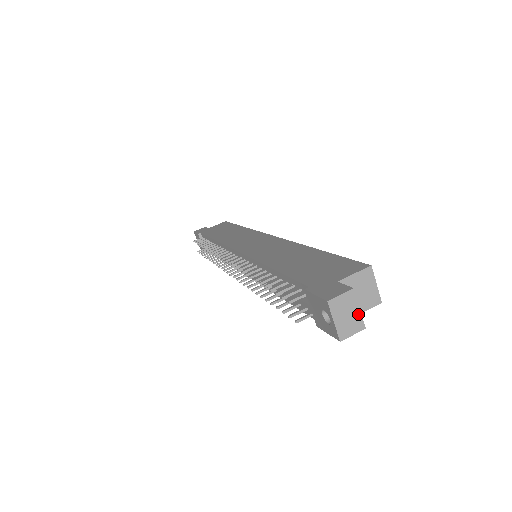
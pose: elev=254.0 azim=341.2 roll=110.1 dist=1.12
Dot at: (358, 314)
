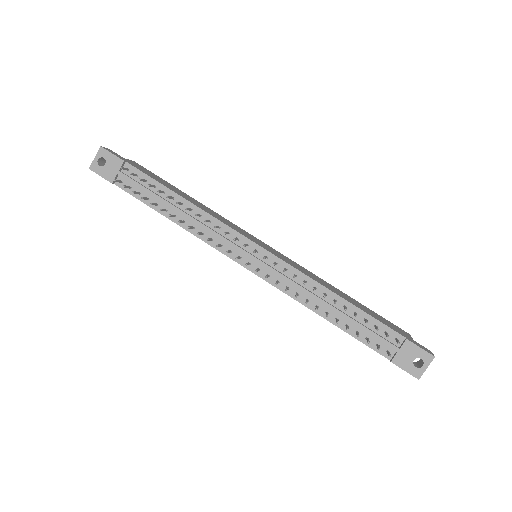
Dot at: occluded
